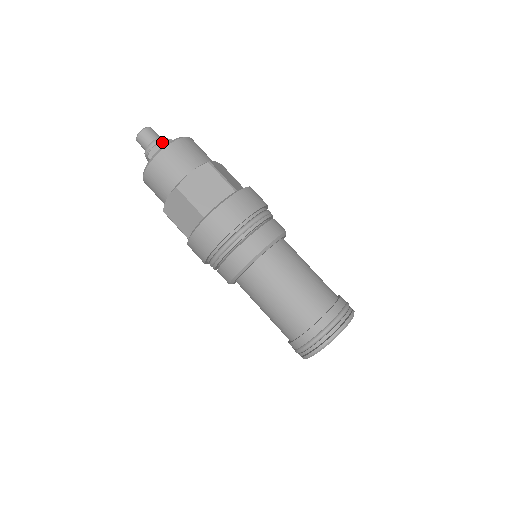
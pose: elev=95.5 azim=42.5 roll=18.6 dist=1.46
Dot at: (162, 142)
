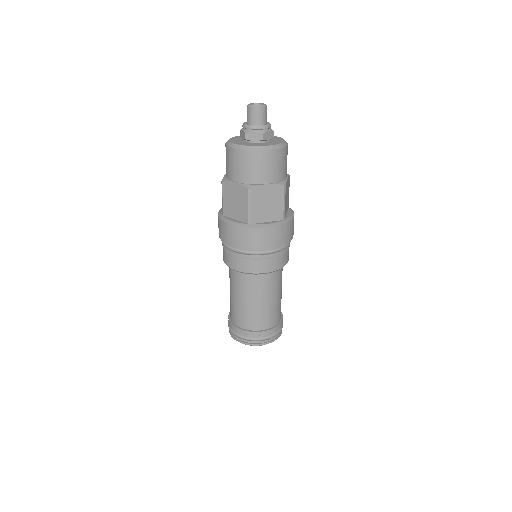
Dot at: (250, 133)
